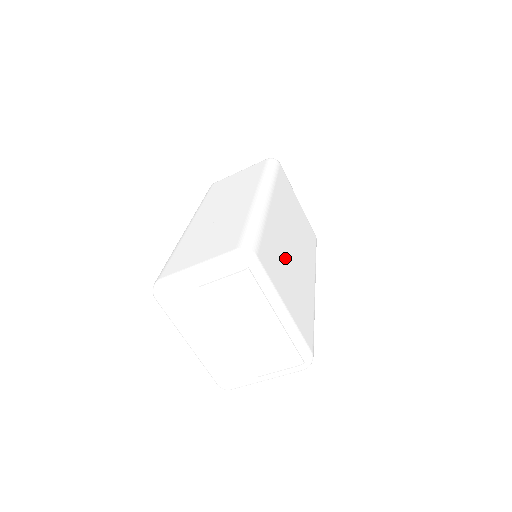
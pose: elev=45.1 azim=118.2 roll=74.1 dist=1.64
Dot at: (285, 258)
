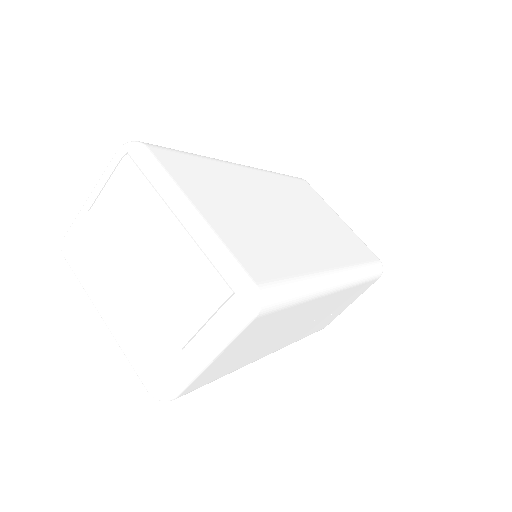
Dot at: (244, 200)
